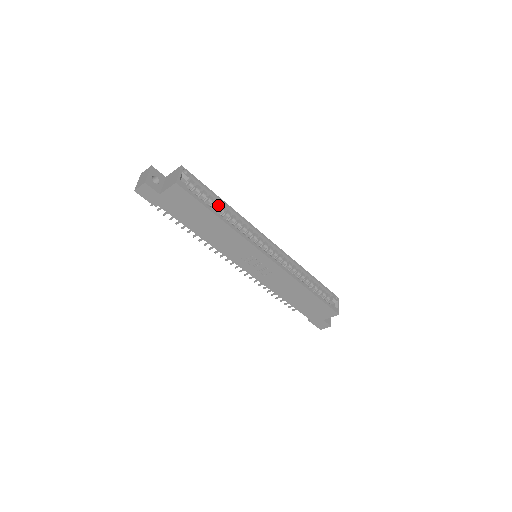
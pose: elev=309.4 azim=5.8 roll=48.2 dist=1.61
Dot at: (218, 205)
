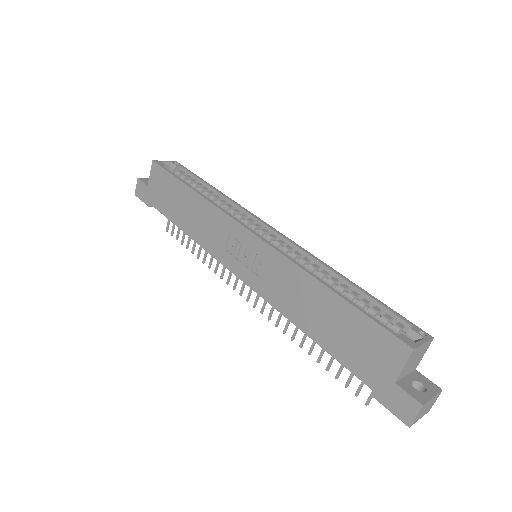
Dot at: (204, 189)
